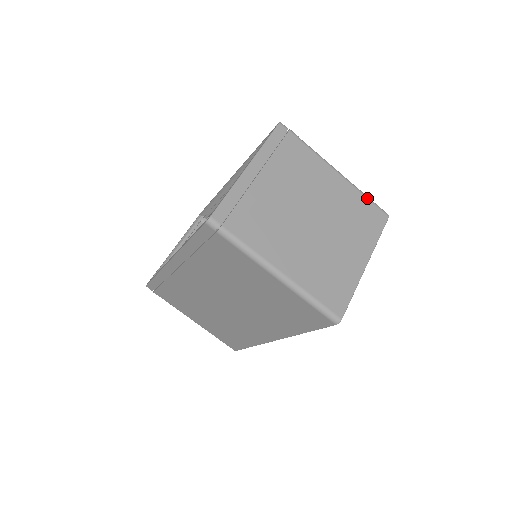
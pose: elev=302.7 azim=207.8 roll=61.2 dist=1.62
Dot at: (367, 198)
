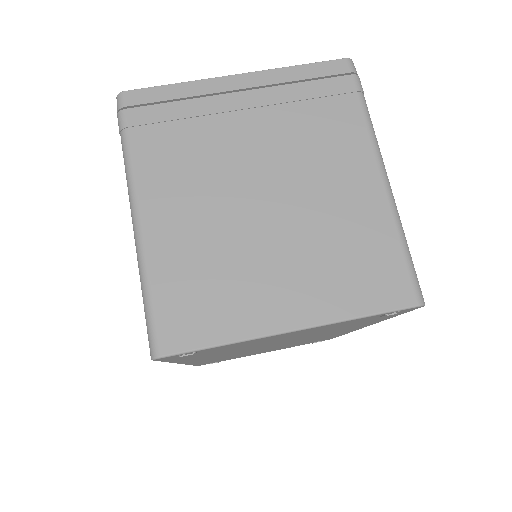
Dot at: (402, 247)
